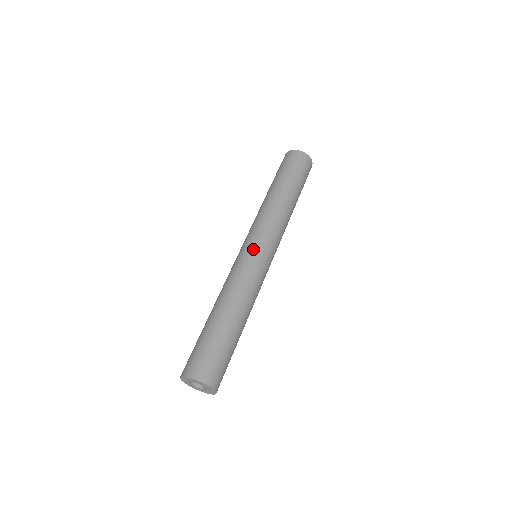
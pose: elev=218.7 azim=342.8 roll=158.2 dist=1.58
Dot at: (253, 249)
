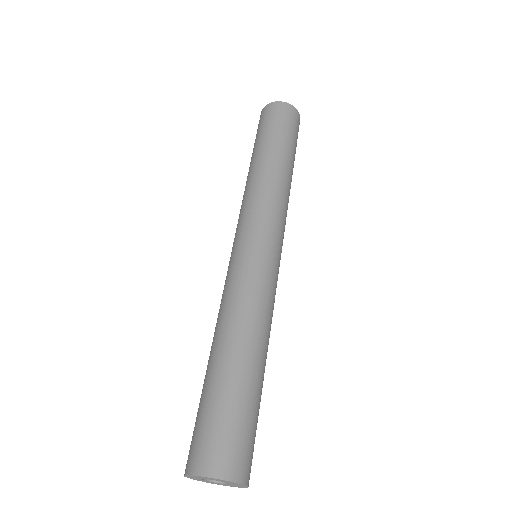
Dot at: (232, 252)
